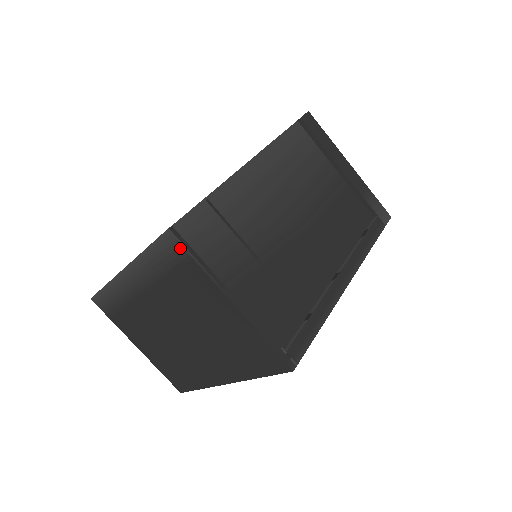
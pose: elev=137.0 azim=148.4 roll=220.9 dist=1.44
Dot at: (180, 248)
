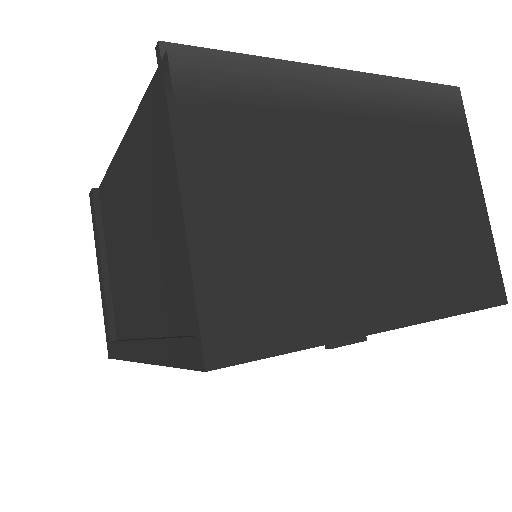
Dot at: (461, 110)
